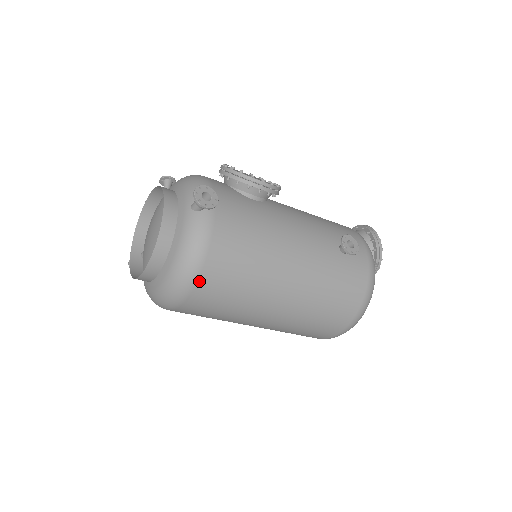
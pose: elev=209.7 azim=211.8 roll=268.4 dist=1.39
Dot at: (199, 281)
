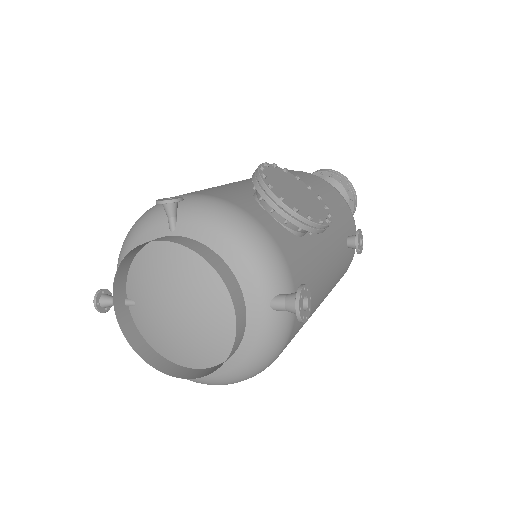
Dot at: occluded
